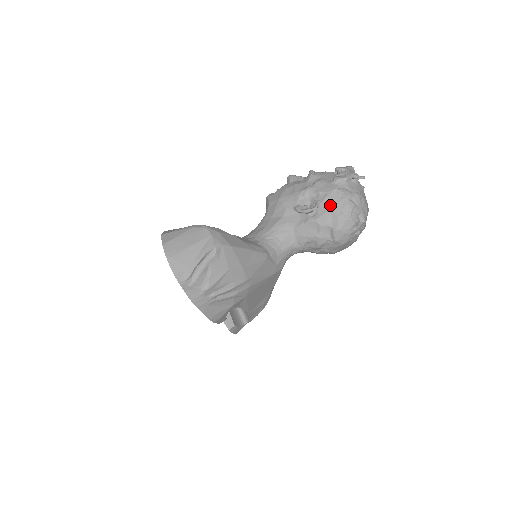
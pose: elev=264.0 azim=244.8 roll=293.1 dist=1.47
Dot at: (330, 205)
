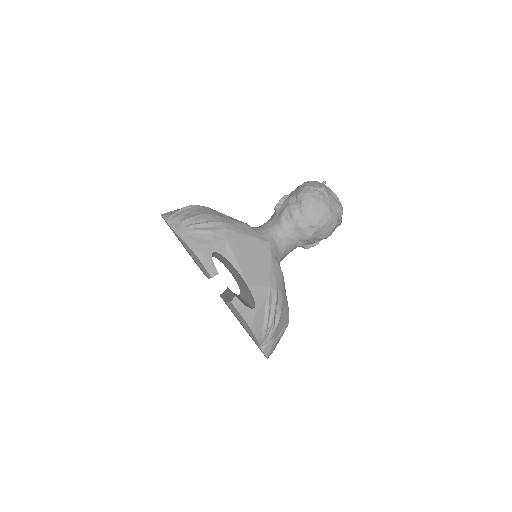
Dot at: (294, 191)
